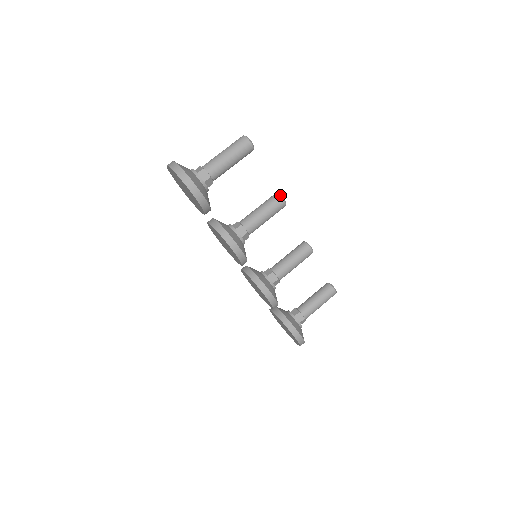
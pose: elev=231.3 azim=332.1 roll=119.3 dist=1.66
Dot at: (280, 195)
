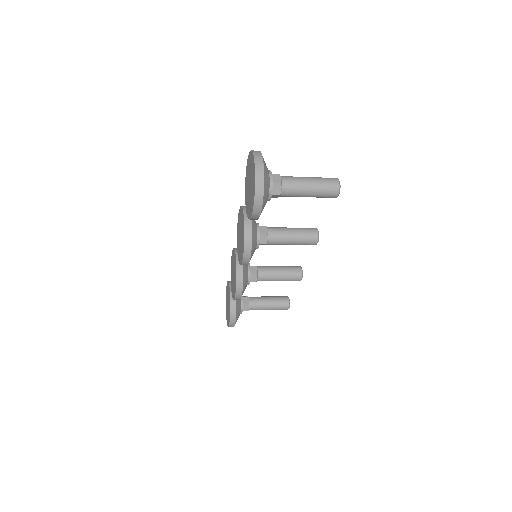
Dot at: occluded
